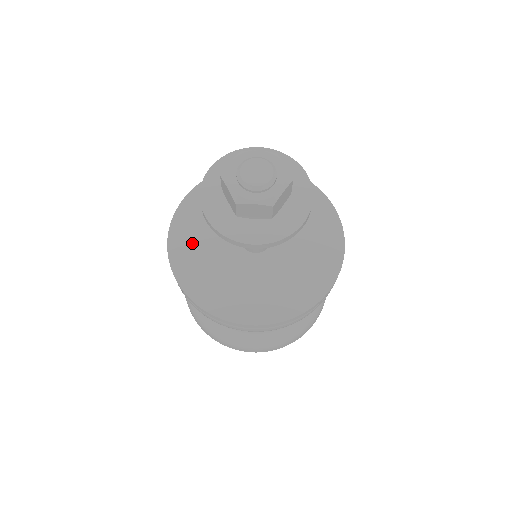
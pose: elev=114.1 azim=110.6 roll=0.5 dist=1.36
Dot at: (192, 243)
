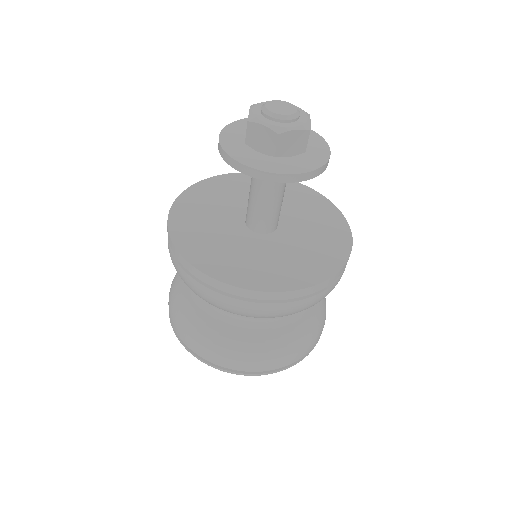
Dot at: (204, 200)
